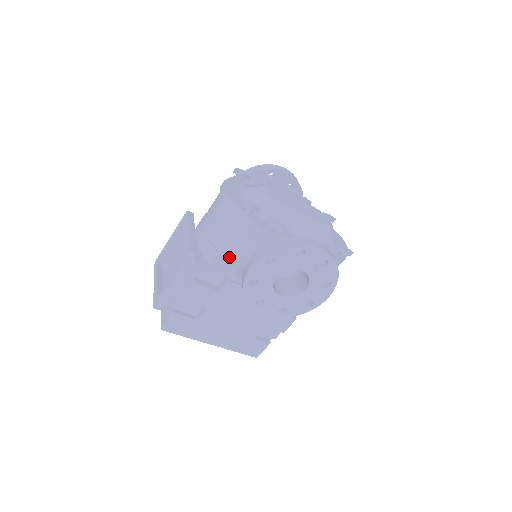
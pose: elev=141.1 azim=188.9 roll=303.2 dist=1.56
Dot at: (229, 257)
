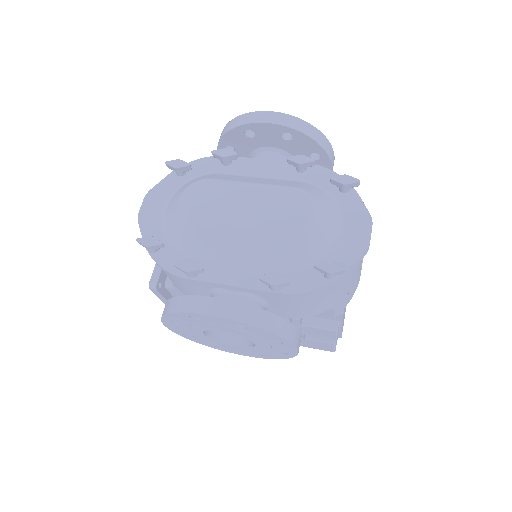
Dot at: (180, 290)
